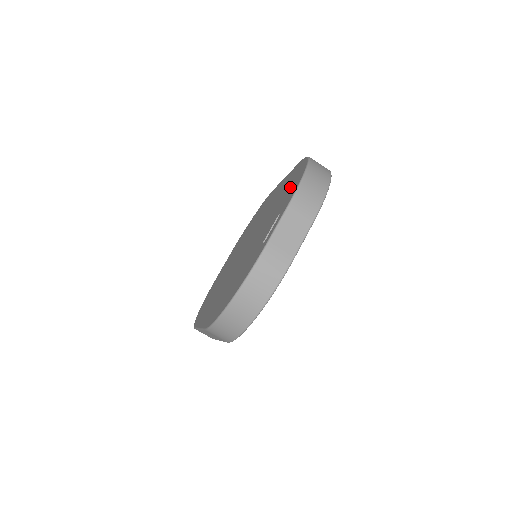
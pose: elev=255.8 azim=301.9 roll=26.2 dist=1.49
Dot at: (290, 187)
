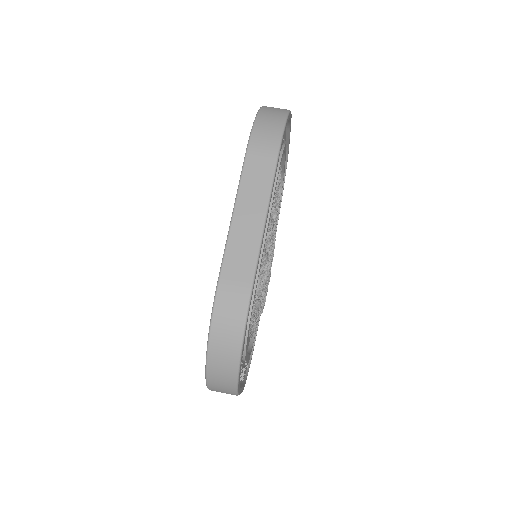
Dot at: occluded
